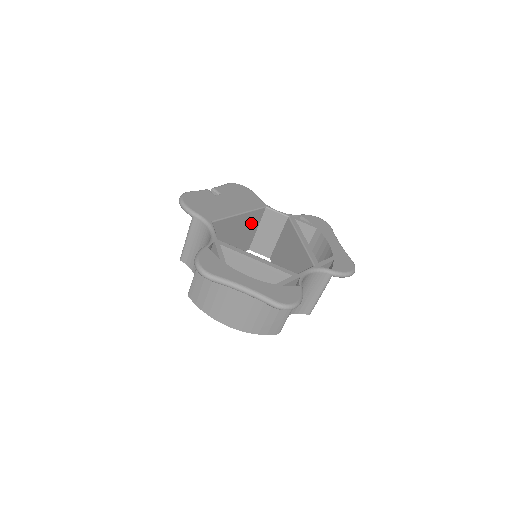
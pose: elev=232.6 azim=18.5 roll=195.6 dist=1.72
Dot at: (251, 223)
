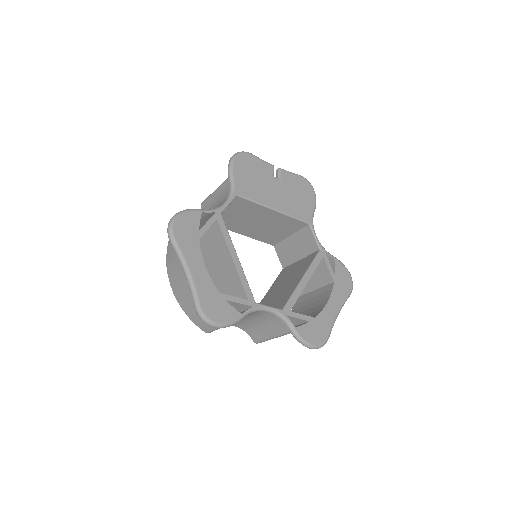
Dot at: (285, 226)
